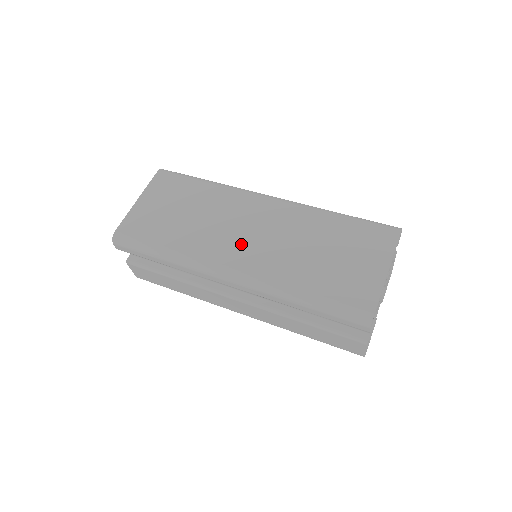
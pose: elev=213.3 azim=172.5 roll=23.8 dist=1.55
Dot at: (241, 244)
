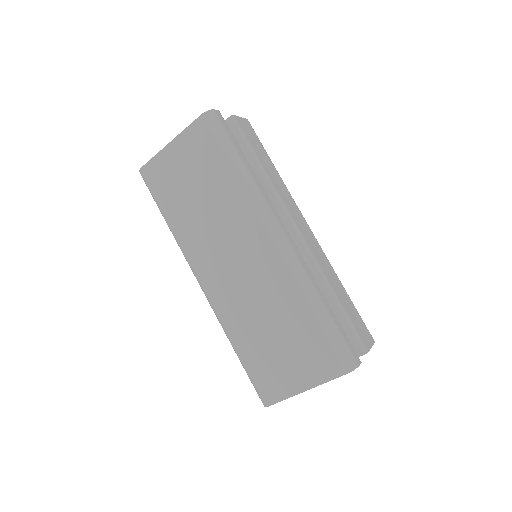
Dot at: (222, 268)
